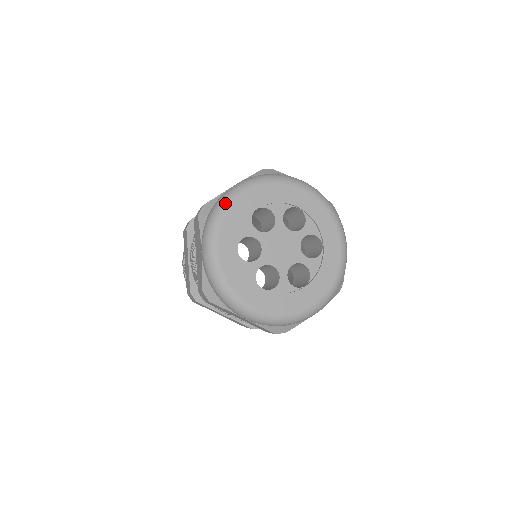
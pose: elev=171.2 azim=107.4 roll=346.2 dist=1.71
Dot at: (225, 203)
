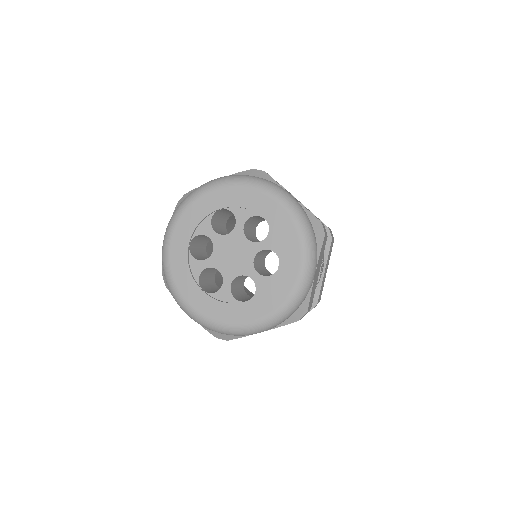
Dot at: (191, 197)
